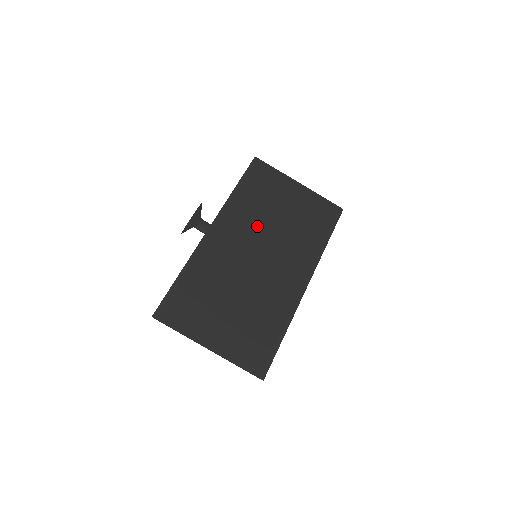
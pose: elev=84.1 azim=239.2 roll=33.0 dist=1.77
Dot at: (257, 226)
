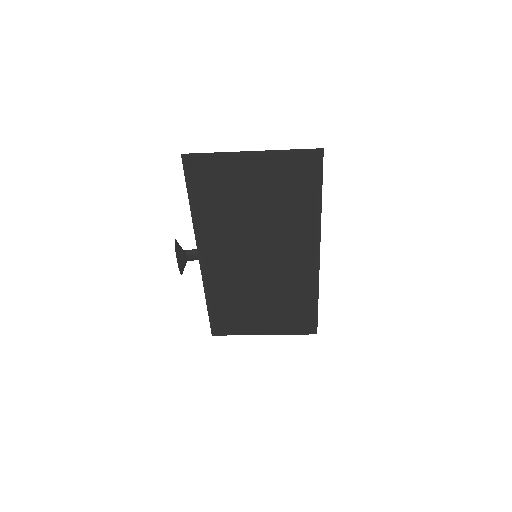
Dot at: (238, 232)
